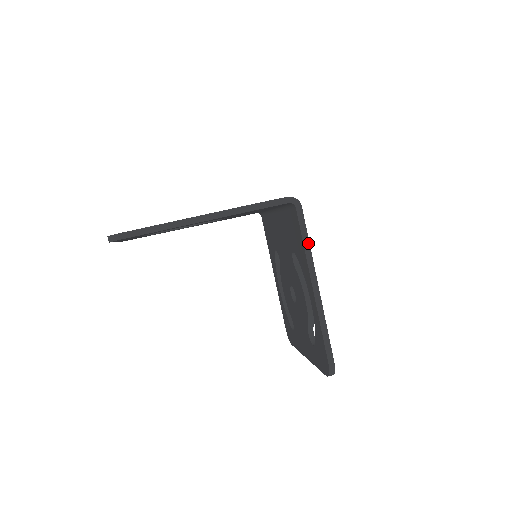
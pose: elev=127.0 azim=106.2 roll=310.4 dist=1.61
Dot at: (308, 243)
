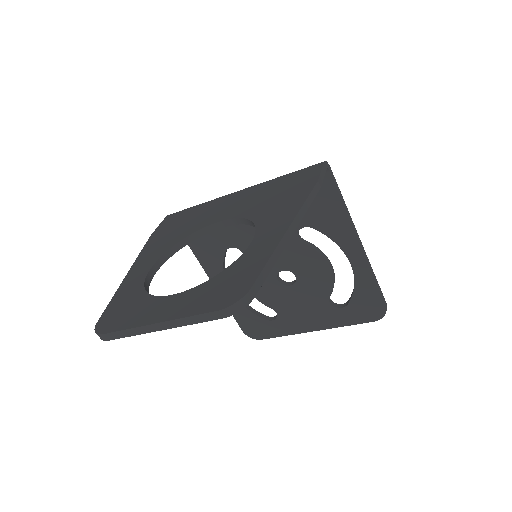
Dot at: (345, 204)
